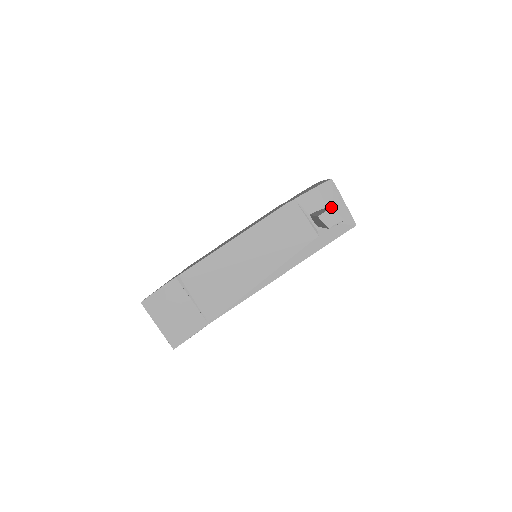
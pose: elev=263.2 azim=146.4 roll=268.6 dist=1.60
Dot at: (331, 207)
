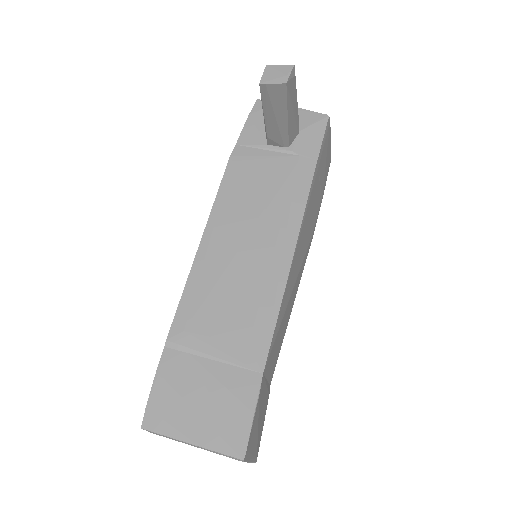
Dot at: occluded
